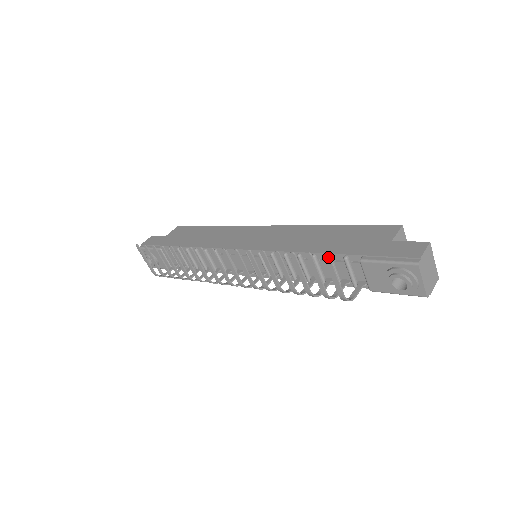
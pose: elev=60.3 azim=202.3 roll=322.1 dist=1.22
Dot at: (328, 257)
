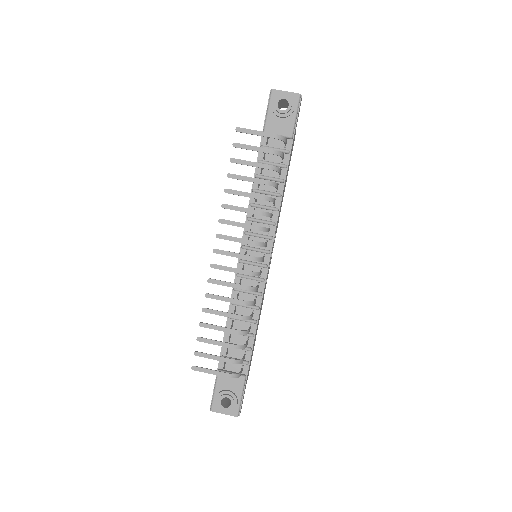
Dot at: (238, 128)
